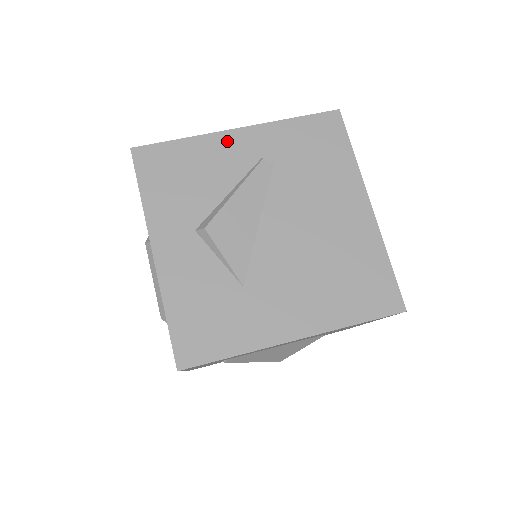
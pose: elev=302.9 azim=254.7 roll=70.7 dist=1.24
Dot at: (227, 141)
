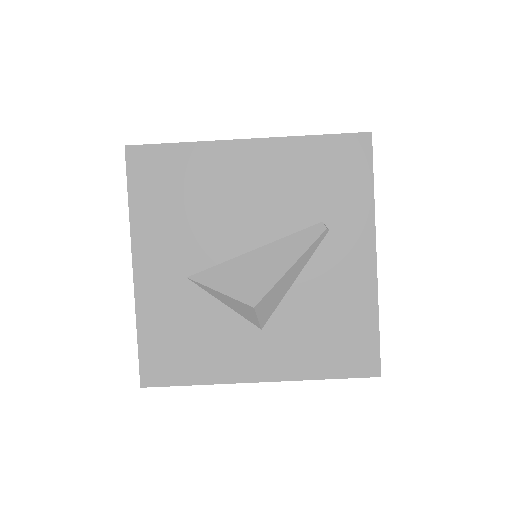
Dot at: occluded
